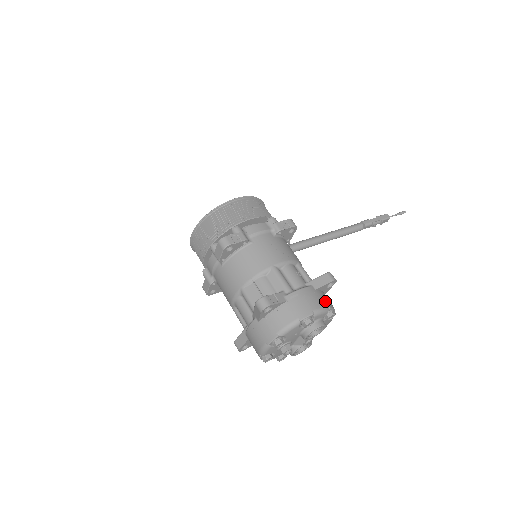
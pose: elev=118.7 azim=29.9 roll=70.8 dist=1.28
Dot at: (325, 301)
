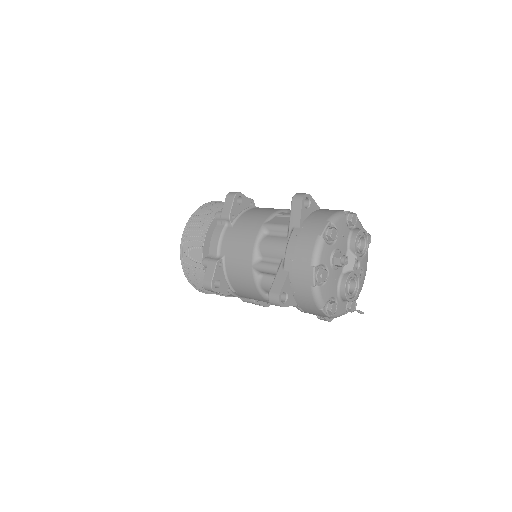
Dot at: occluded
